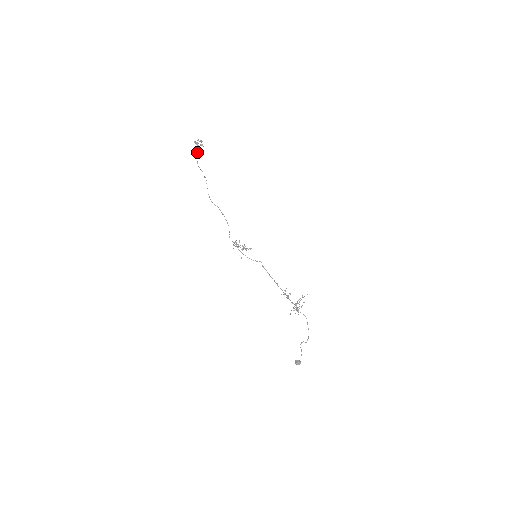
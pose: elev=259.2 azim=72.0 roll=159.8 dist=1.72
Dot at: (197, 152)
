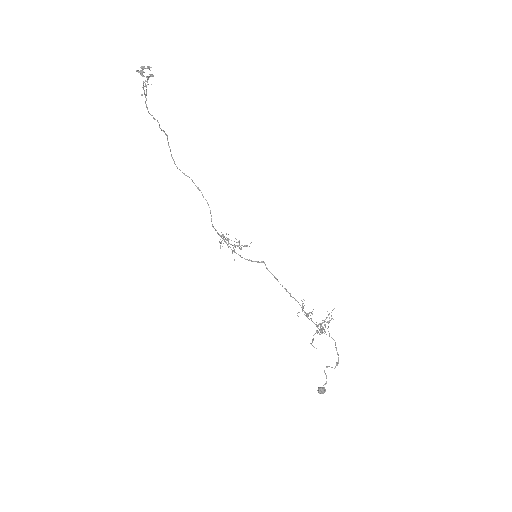
Dot at: (144, 90)
